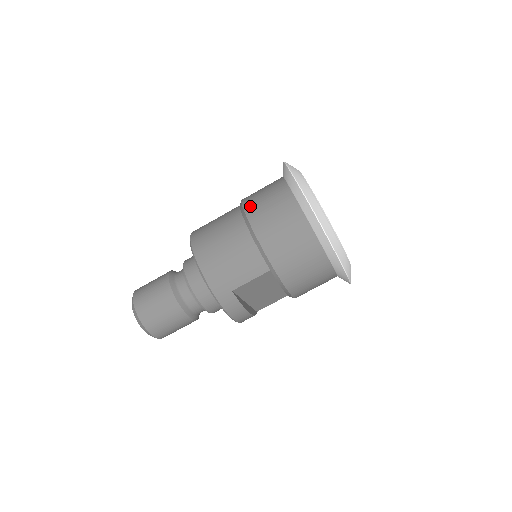
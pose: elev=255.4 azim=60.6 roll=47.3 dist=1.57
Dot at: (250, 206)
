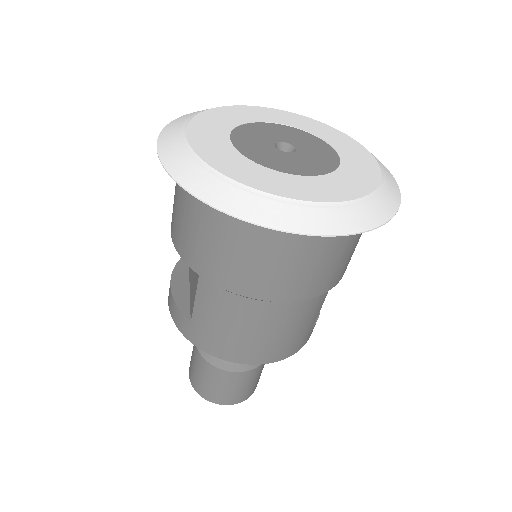
Dot at: (243, 287)
